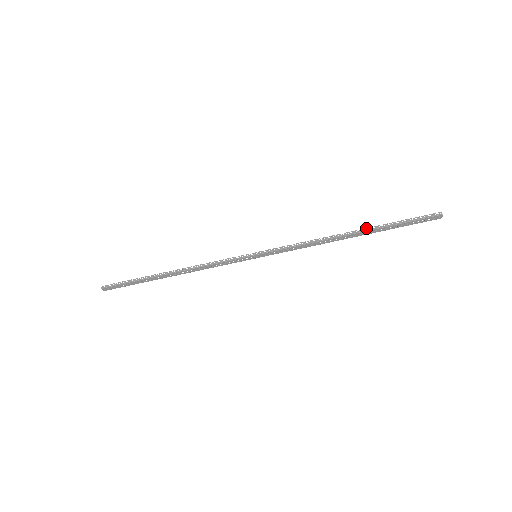
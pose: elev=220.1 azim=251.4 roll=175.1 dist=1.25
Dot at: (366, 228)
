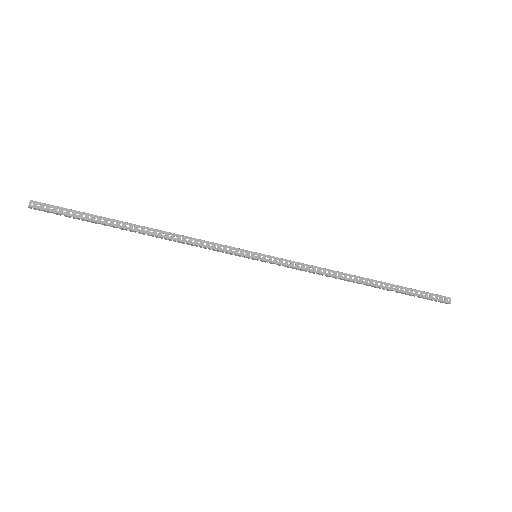
Dot at: (379, 282)
